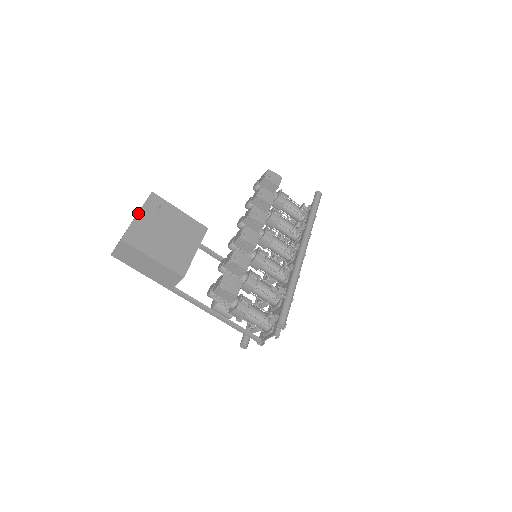
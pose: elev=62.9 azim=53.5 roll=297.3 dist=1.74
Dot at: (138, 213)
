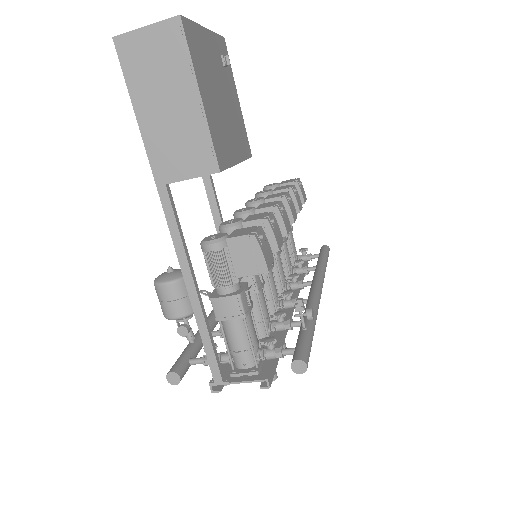
Dot at: (206, 28)
